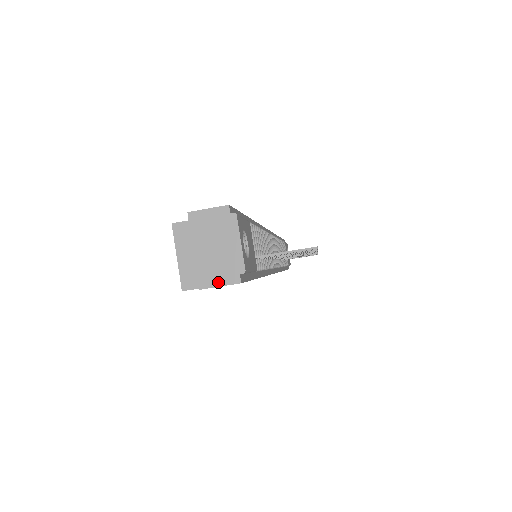
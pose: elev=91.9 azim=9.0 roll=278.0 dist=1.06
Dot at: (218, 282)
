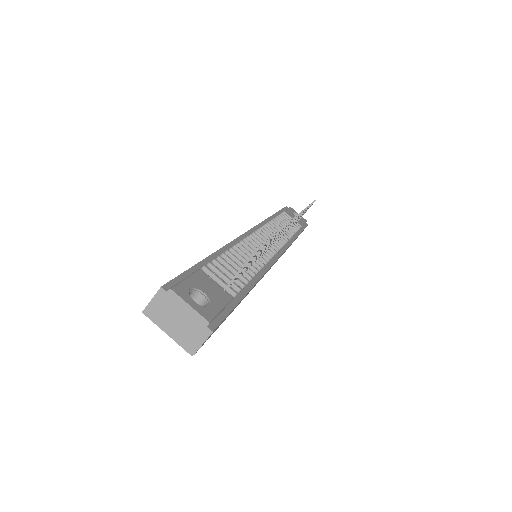
Dot at: (199, 343)
